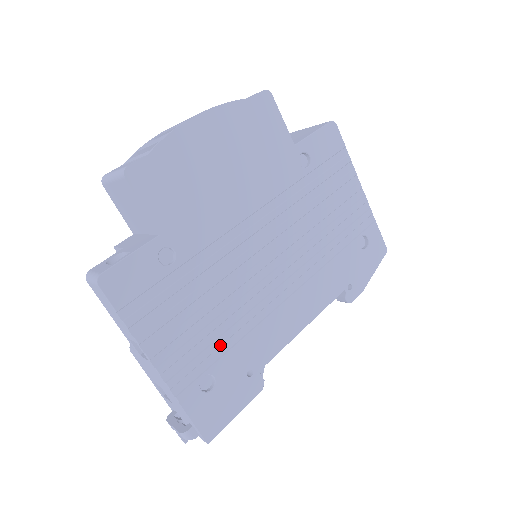
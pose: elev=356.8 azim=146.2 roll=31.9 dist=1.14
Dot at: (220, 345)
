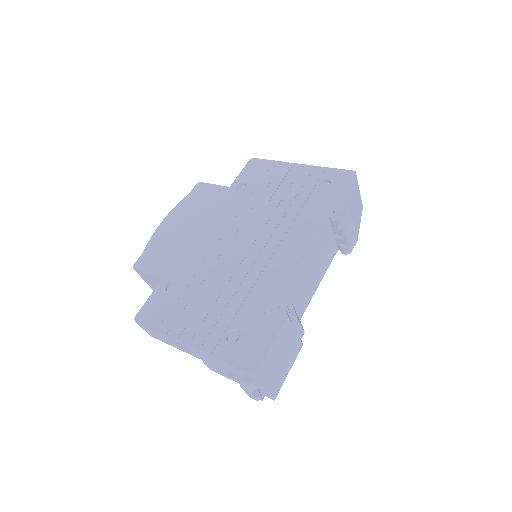
Dot at: (231, 308)
